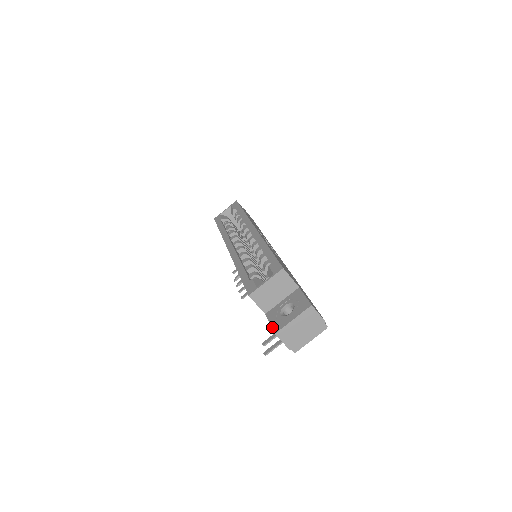
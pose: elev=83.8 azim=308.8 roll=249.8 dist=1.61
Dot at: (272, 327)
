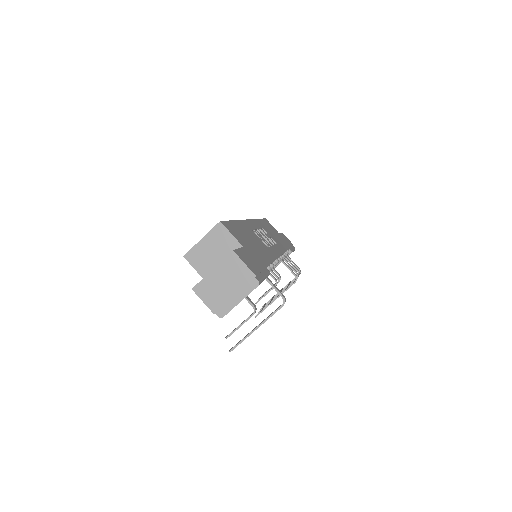
Dot at: occluded
